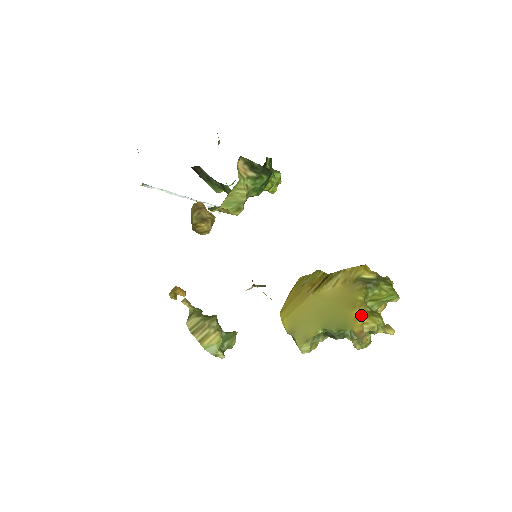
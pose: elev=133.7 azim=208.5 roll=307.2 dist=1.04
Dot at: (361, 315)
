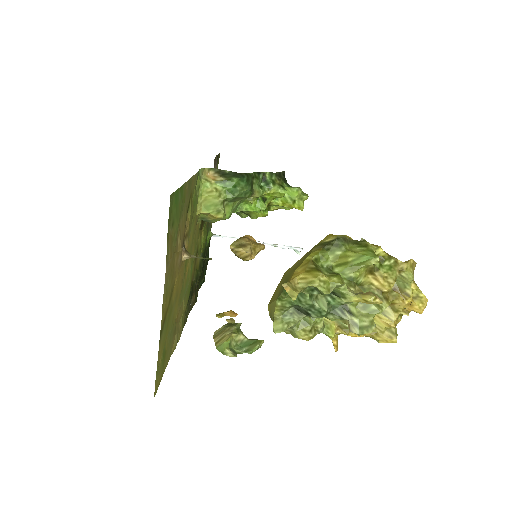
Dot at: (301, 272)
